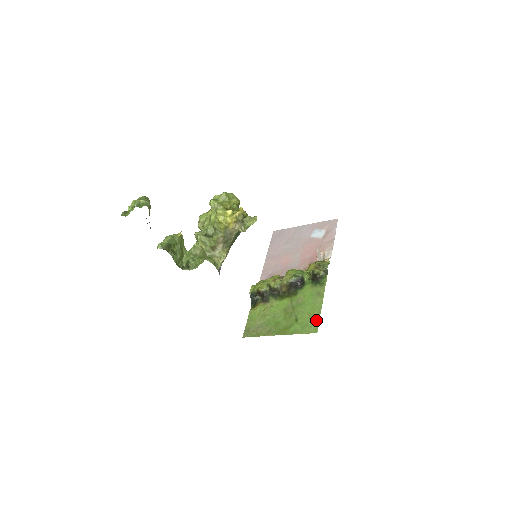
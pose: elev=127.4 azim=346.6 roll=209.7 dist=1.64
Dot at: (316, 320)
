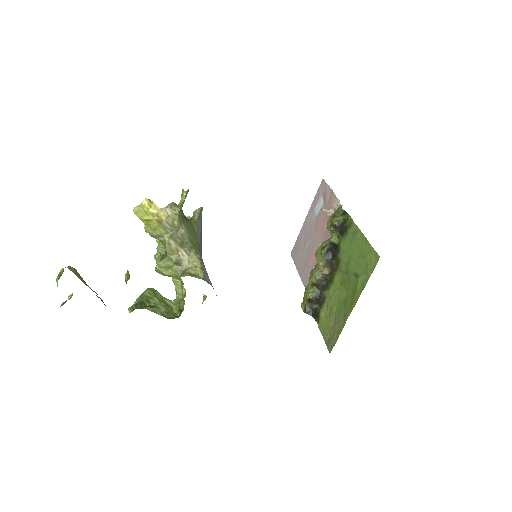
Dot at: (369, 251)
